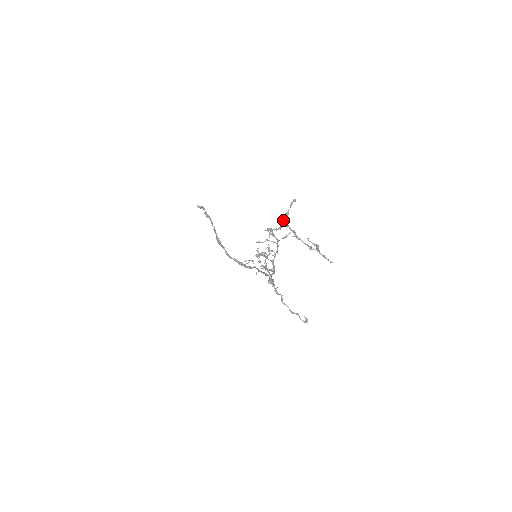
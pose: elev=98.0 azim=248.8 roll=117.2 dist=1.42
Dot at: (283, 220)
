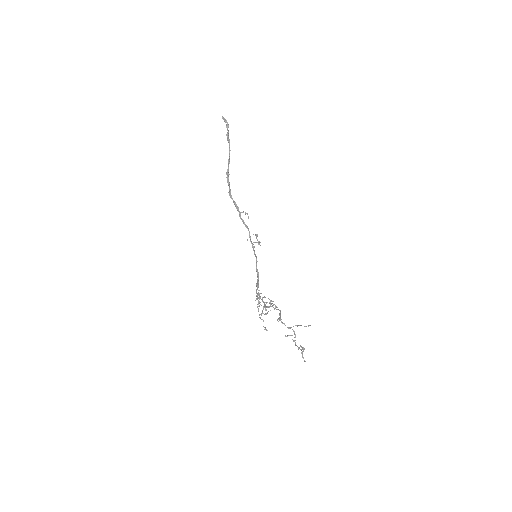
Dot at: (293, 326)
